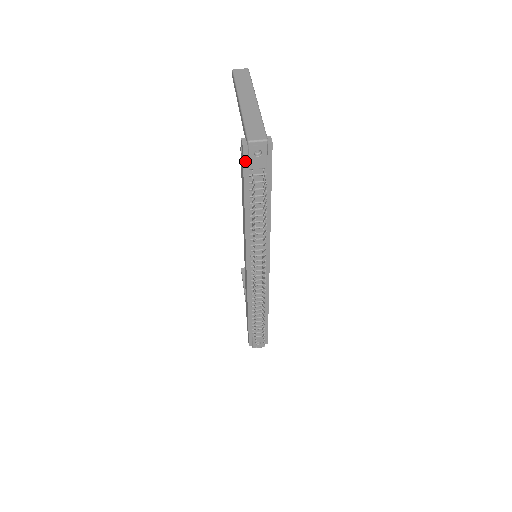
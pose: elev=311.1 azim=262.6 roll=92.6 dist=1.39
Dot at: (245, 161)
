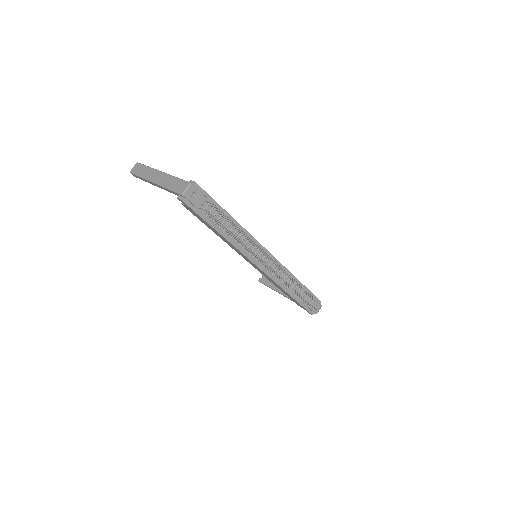
Dot at: (192, 207)
